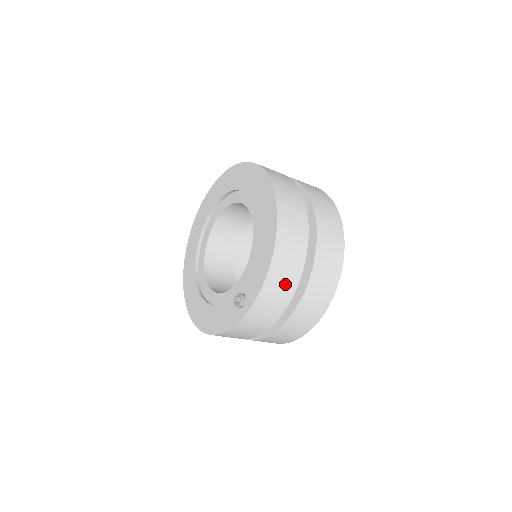
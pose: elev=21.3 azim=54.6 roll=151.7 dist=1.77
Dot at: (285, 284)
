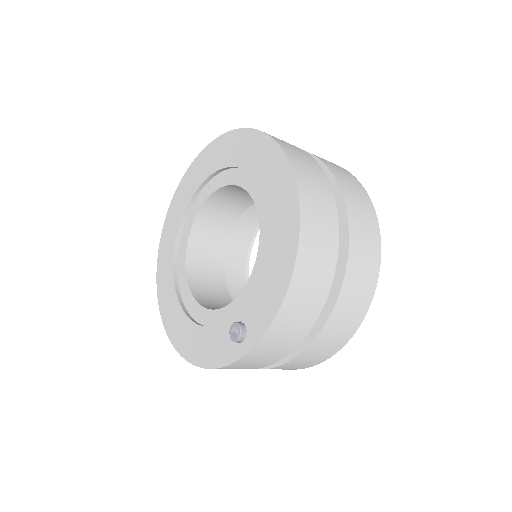
Dot at: (303, 316)
